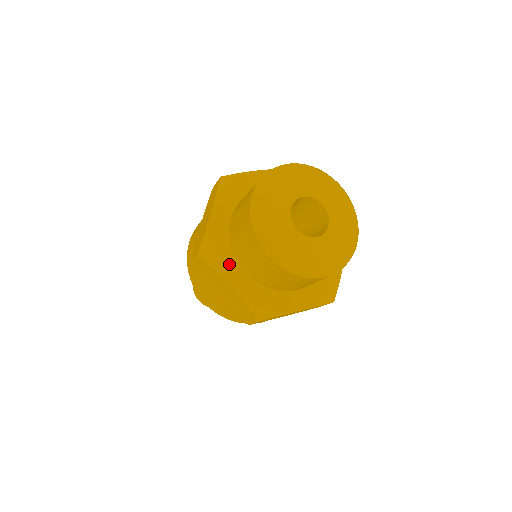
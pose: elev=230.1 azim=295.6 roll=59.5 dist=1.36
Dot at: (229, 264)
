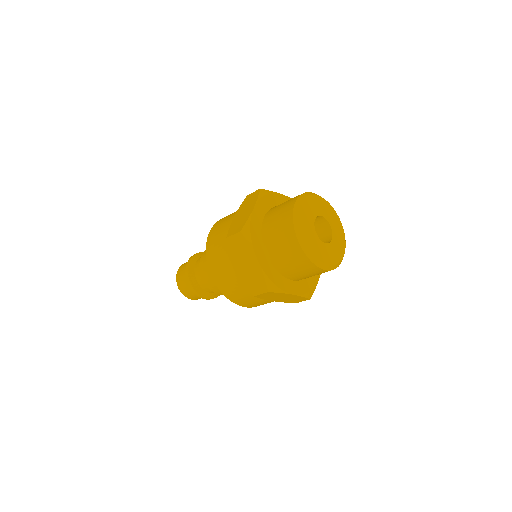
Dot at: (259, 246)
